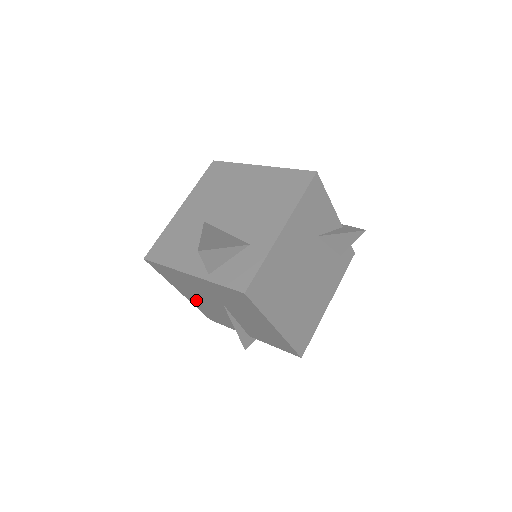
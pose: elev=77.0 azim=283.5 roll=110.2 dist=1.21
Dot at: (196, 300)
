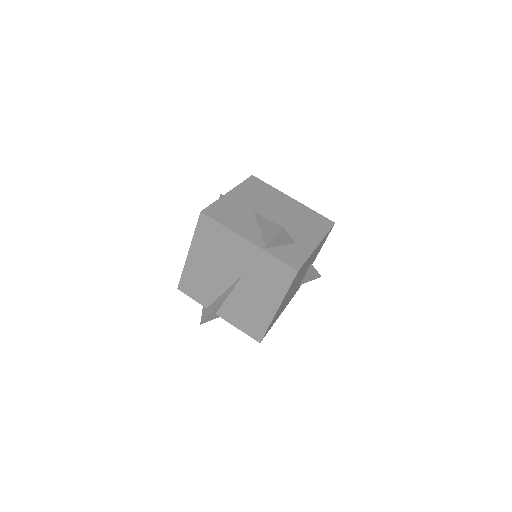
Dot at: (200, 265)
